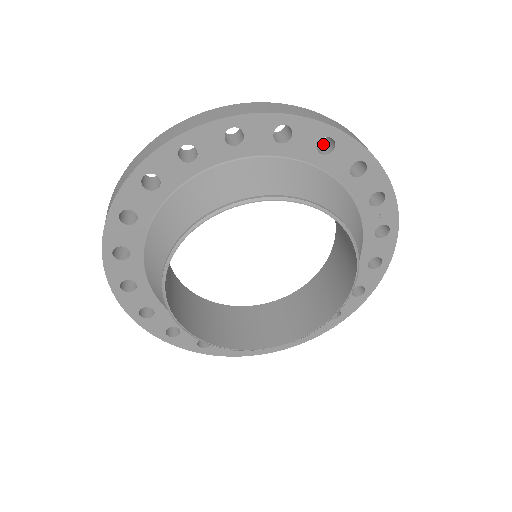
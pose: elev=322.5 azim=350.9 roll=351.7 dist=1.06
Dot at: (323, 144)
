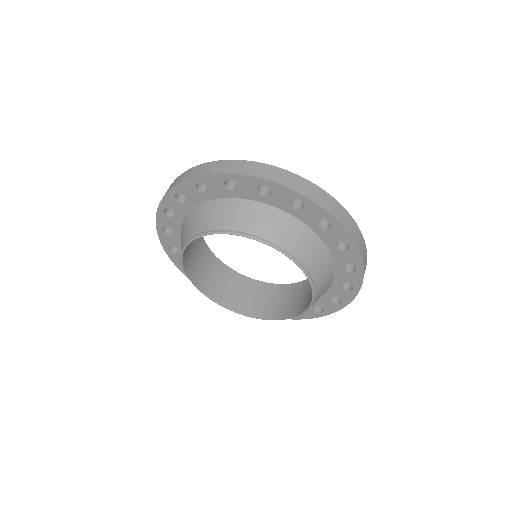
Dot at: occluded
